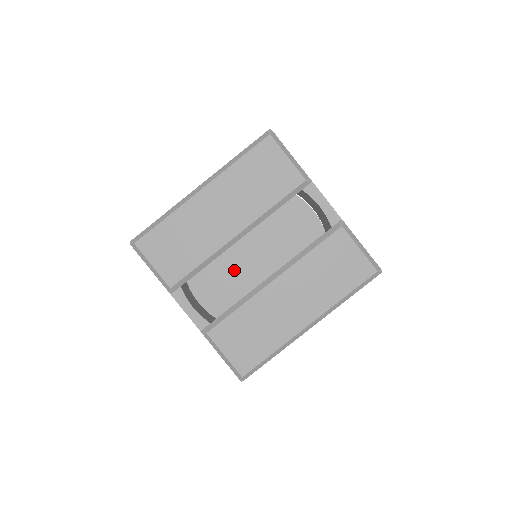
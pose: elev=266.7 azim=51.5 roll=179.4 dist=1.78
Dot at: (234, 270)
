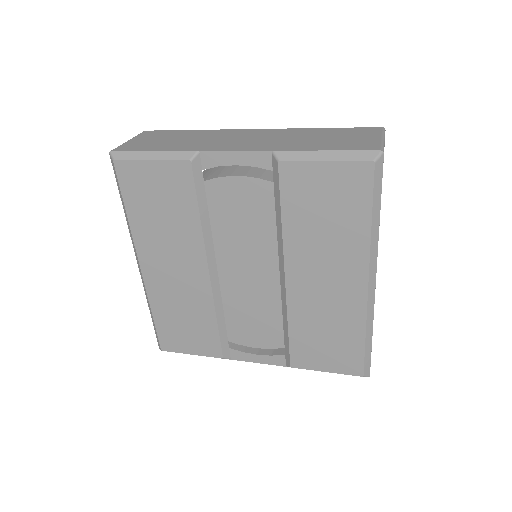
Dot at: (247, 299)
